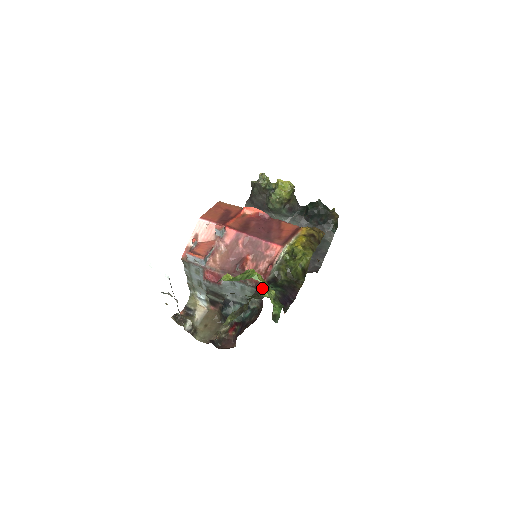
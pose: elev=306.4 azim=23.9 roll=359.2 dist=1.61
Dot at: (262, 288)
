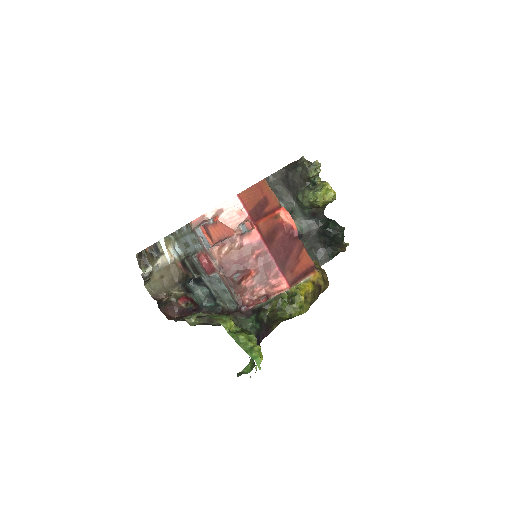
Dot at: (244, 313)
